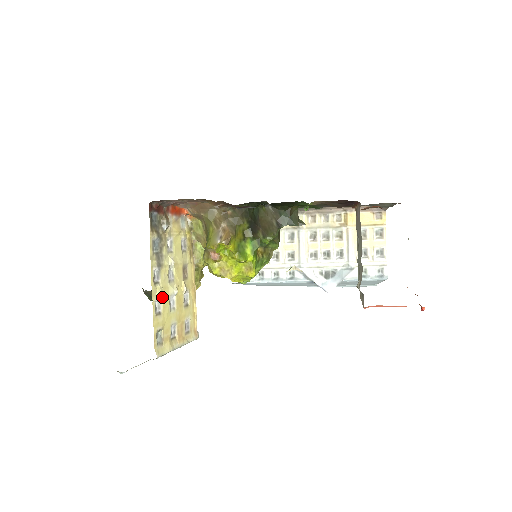
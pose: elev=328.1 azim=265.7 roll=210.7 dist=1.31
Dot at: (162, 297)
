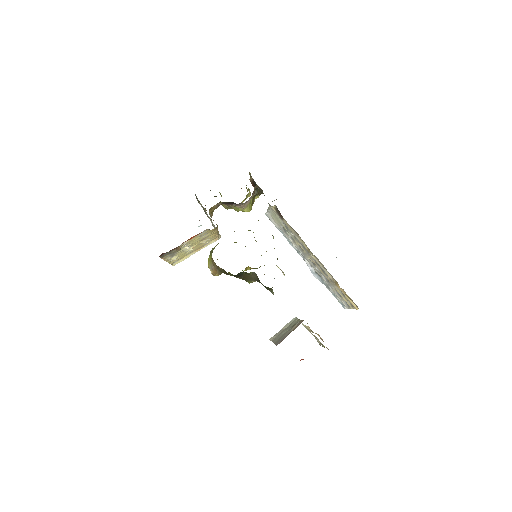
Dot at: occluded
